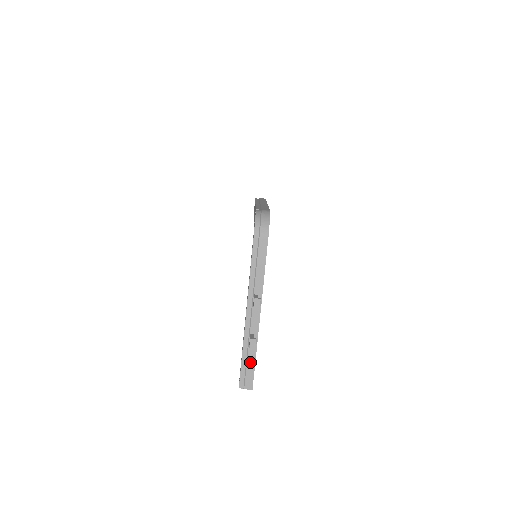
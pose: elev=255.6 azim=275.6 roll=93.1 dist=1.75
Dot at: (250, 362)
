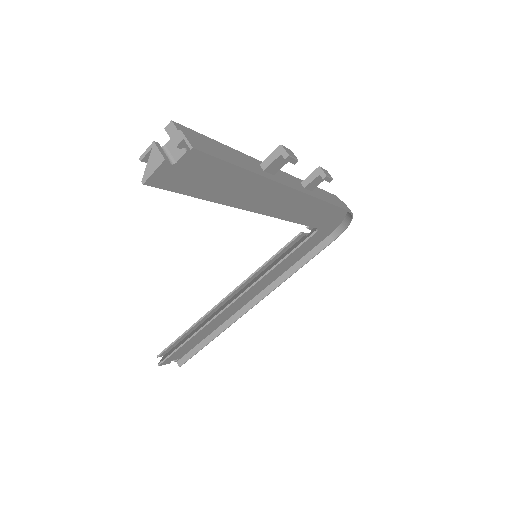
Dot at: (236, 158)
